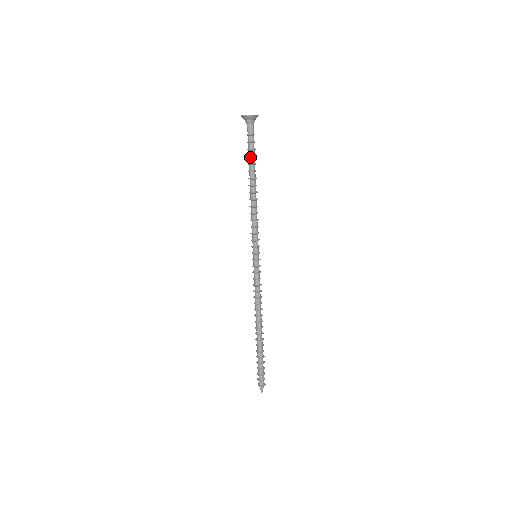
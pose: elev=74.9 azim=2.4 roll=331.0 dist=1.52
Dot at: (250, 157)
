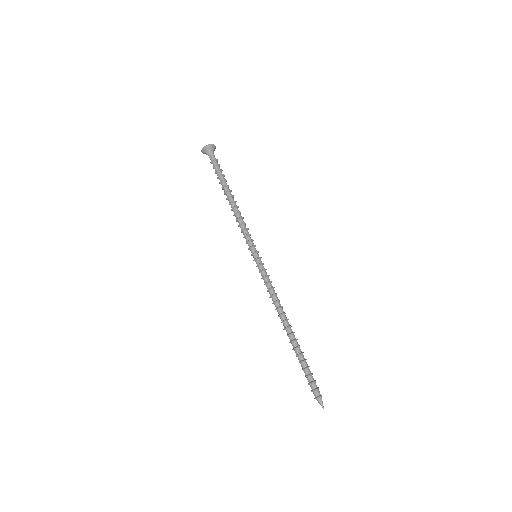
Dot at: (221, 175)
